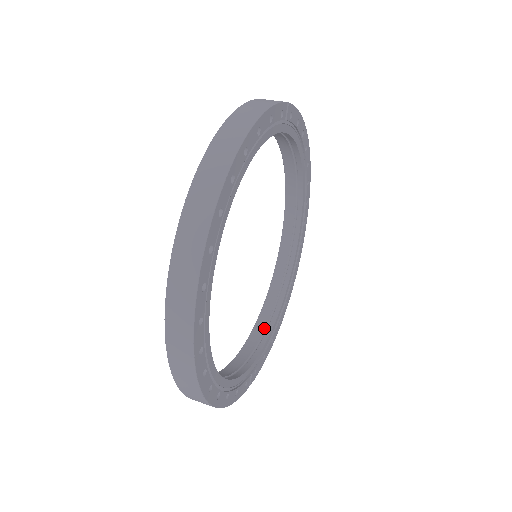
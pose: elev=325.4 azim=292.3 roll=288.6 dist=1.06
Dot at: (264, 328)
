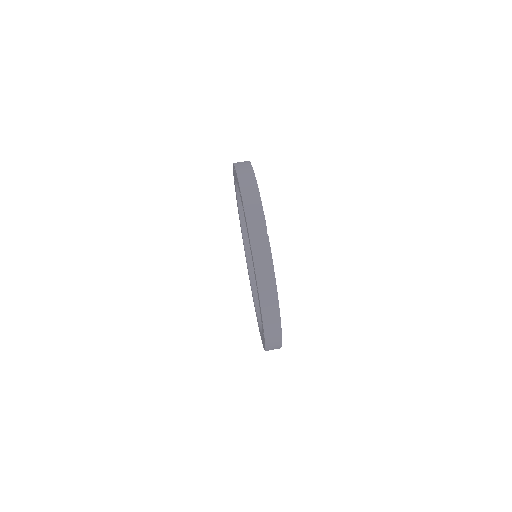
Dot at: occluded
